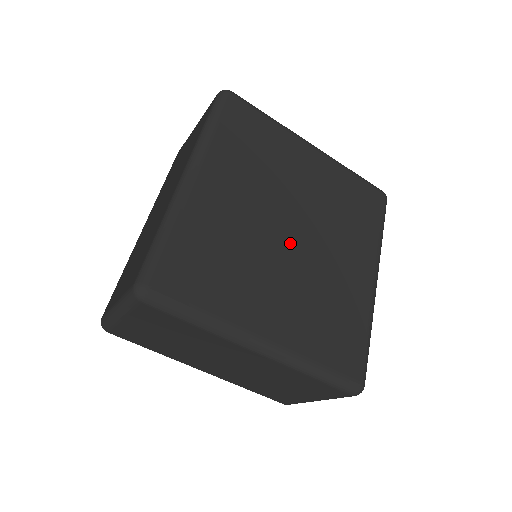
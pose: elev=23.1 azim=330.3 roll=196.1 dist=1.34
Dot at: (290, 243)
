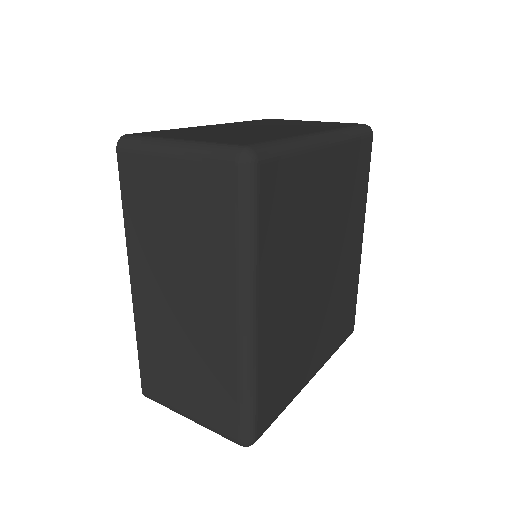
Dot at: (320, 286)
